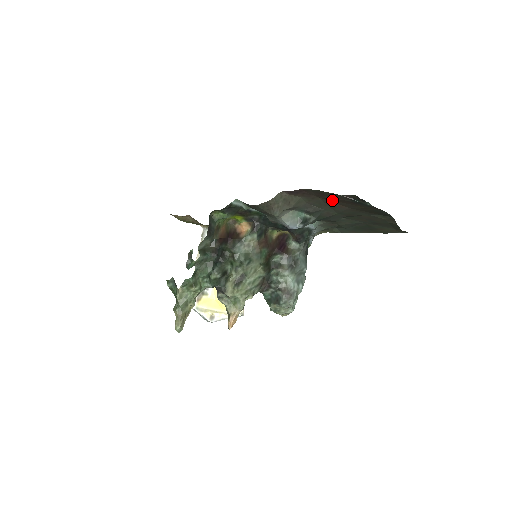
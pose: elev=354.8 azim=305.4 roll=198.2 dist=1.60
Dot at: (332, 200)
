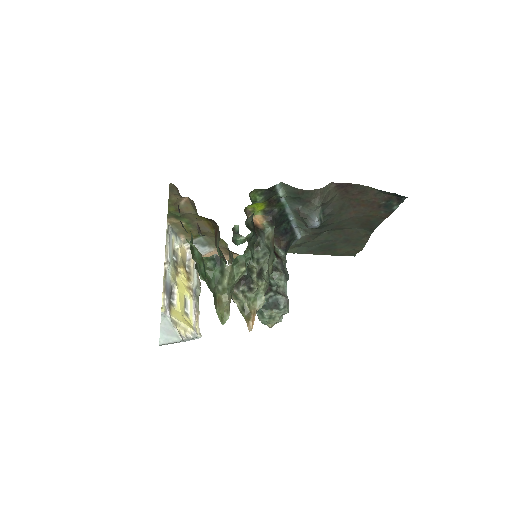
Dot at: (356, 203)
